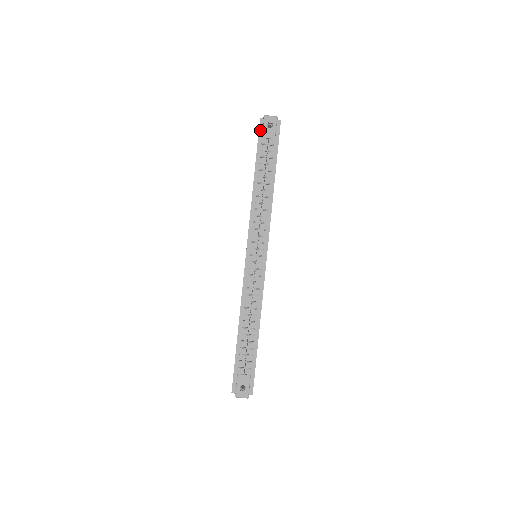
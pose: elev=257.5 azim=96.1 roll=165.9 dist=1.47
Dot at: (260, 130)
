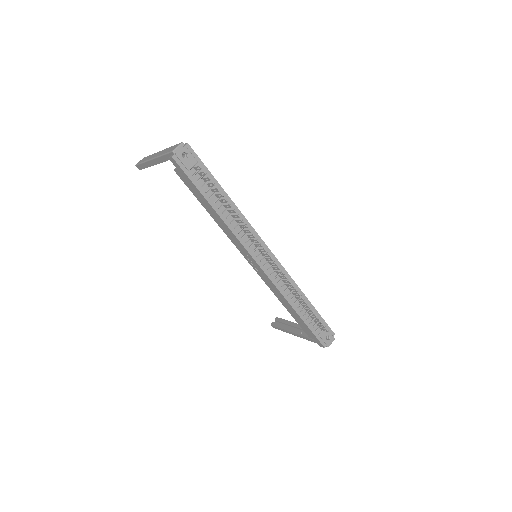
Dot at: (181, 166)
